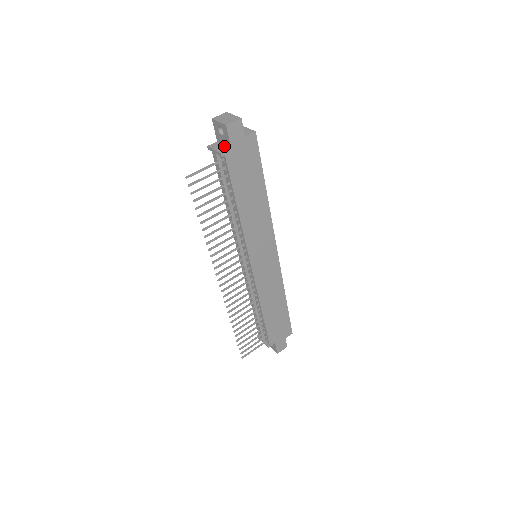
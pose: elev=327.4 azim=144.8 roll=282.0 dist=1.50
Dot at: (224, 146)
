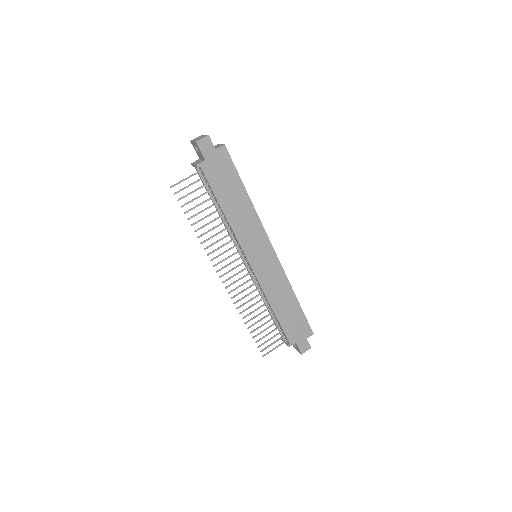
Dot at: (201, 160)
